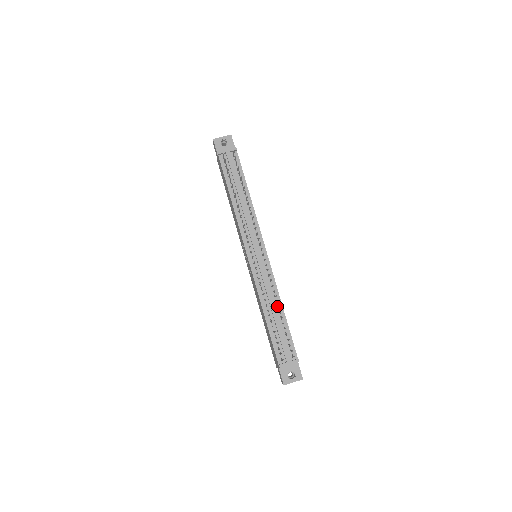
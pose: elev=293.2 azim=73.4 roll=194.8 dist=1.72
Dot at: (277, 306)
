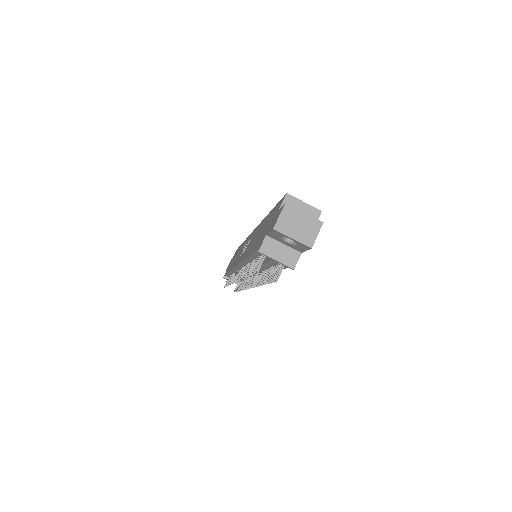
Dot at: occluded
